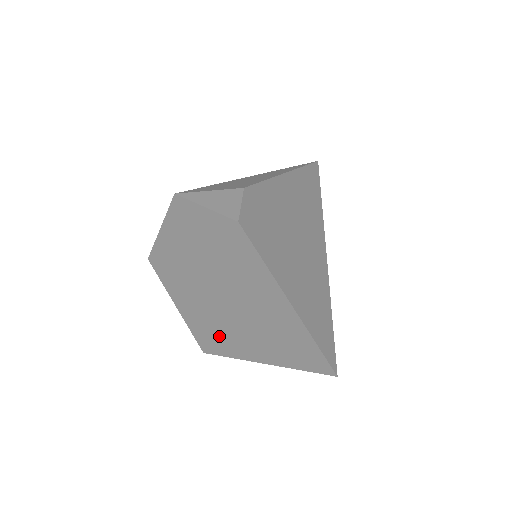
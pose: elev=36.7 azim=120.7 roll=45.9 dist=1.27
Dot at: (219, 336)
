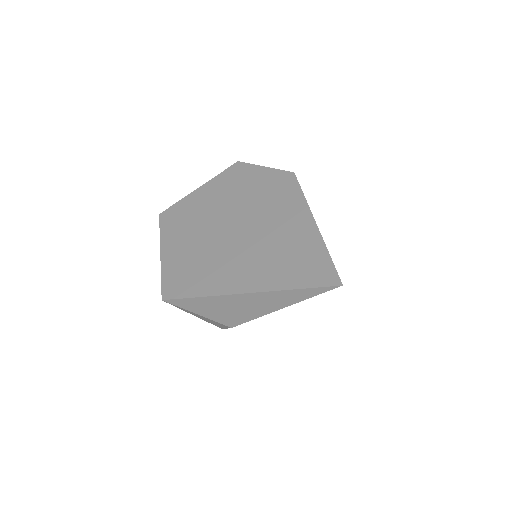
Dot at: (202, 274)
